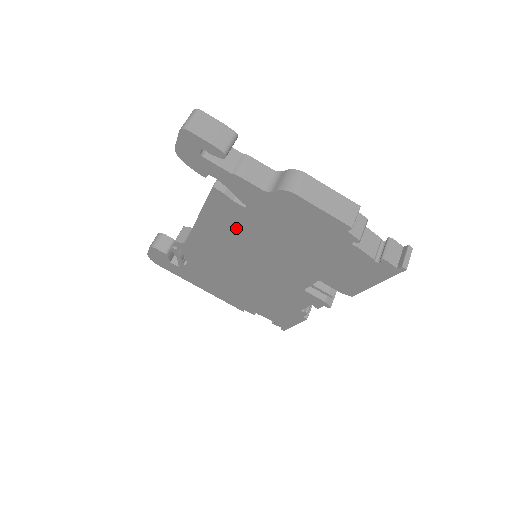
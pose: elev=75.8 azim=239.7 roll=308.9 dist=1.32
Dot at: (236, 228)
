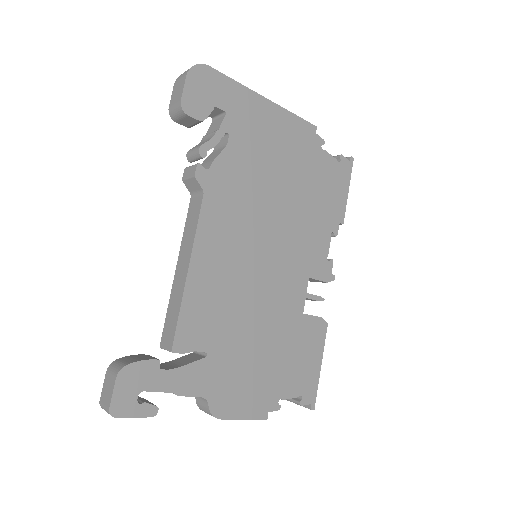
Dot at: occluded
